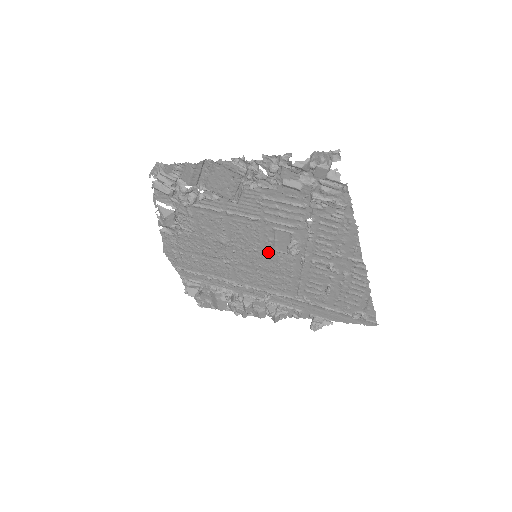
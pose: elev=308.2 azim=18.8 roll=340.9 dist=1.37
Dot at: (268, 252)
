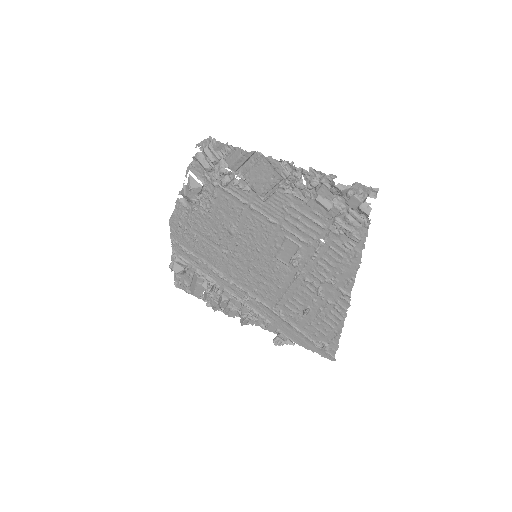
Dot at: (269, 256)
